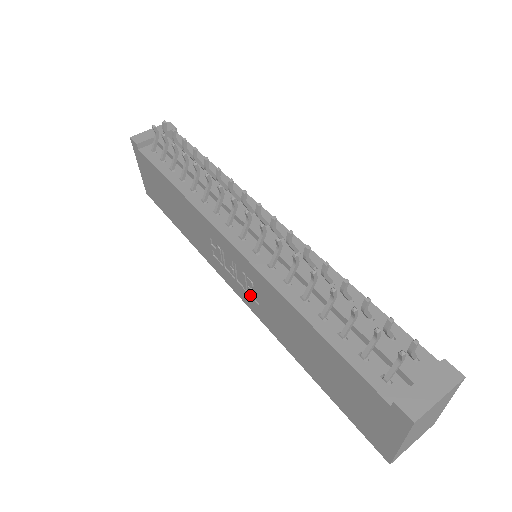
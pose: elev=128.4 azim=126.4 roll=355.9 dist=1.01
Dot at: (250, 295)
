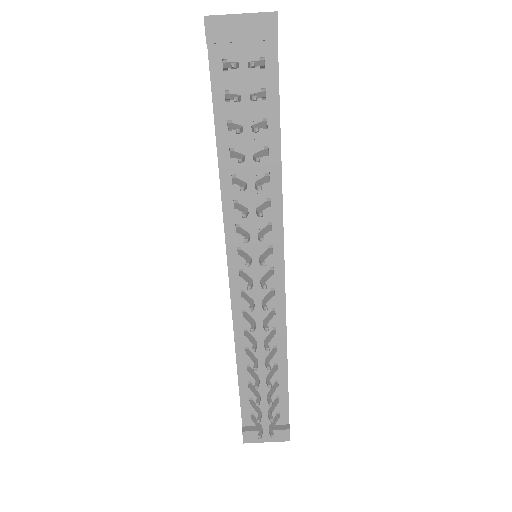
Dot at: occluded
